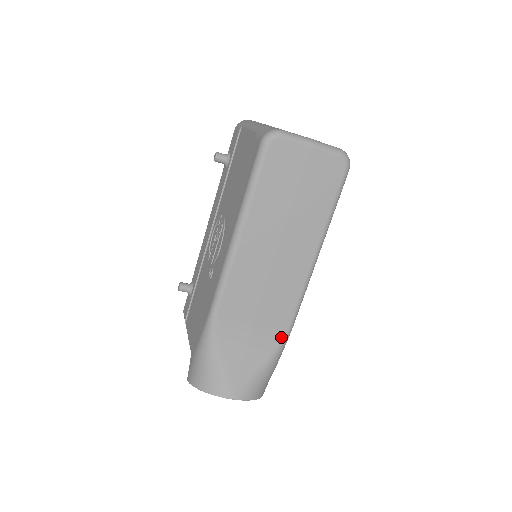
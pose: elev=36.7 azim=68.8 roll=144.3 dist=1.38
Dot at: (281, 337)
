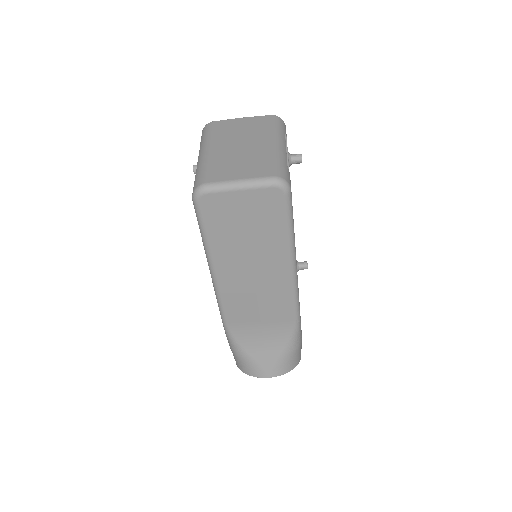
Dot at: (291, 328)
